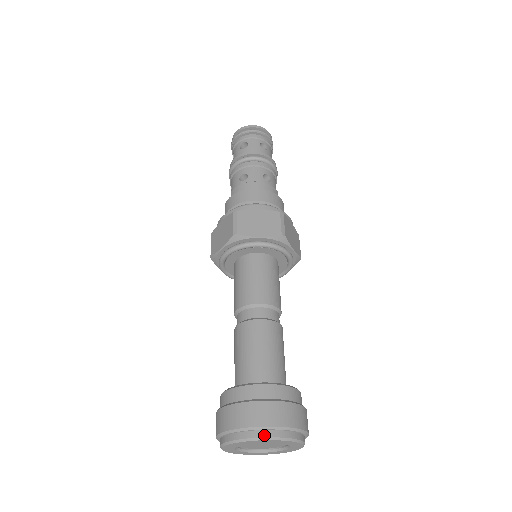
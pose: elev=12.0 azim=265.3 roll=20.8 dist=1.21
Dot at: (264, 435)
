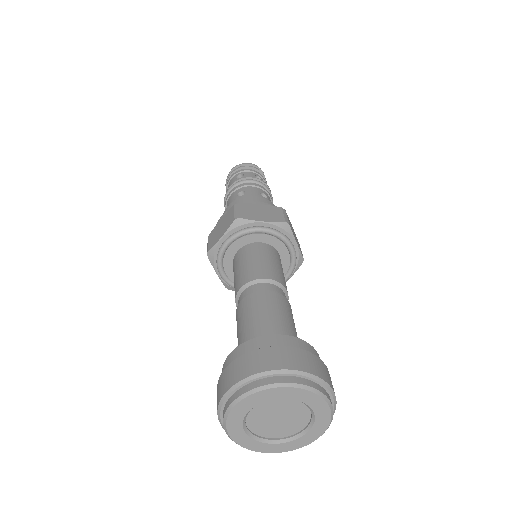
Dot at: (285, 380)
